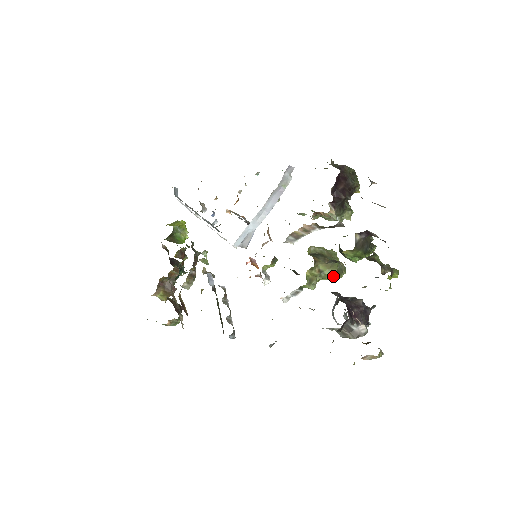
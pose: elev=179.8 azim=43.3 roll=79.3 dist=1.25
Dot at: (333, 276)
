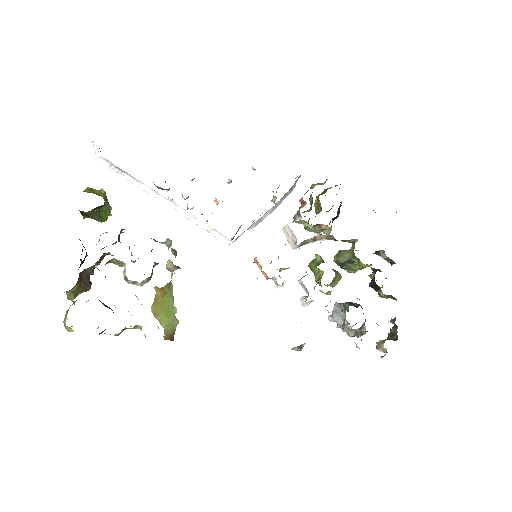
Dot at: (337, 283)
